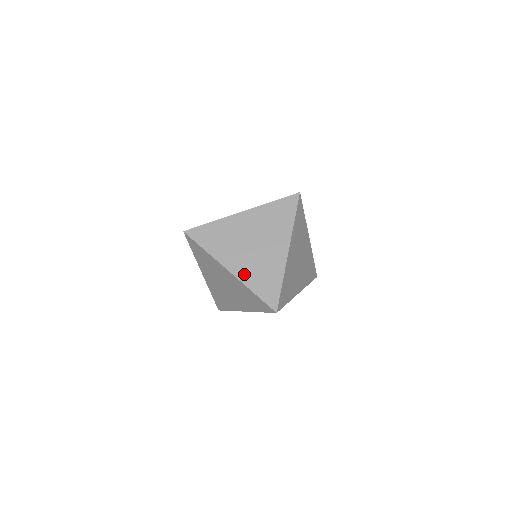
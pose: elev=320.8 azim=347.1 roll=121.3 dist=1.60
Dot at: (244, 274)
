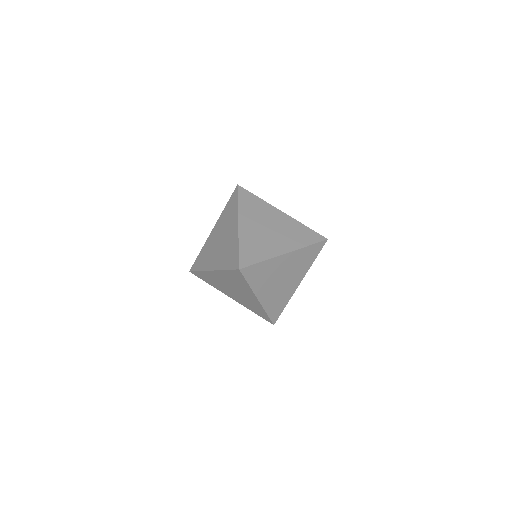
Dot at: (219, 264)
